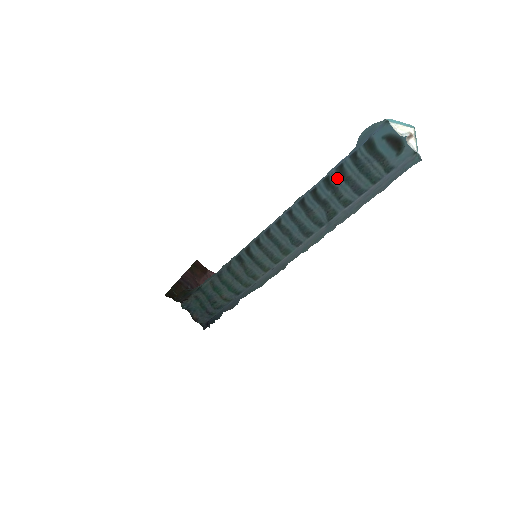
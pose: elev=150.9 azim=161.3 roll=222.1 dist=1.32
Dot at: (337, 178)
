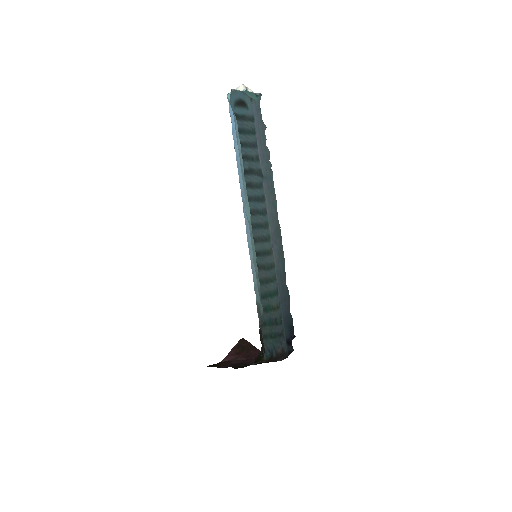
Dot at: (241, 150)
